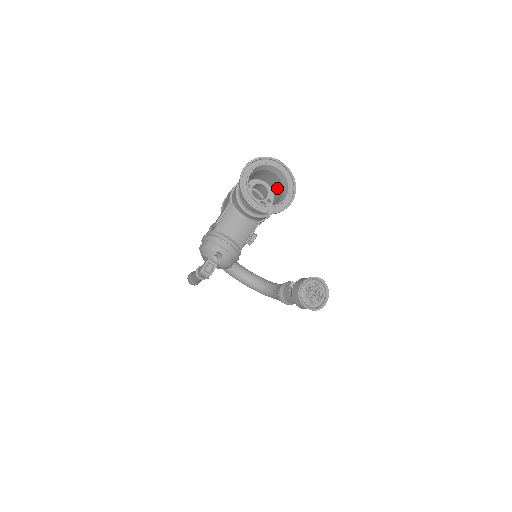
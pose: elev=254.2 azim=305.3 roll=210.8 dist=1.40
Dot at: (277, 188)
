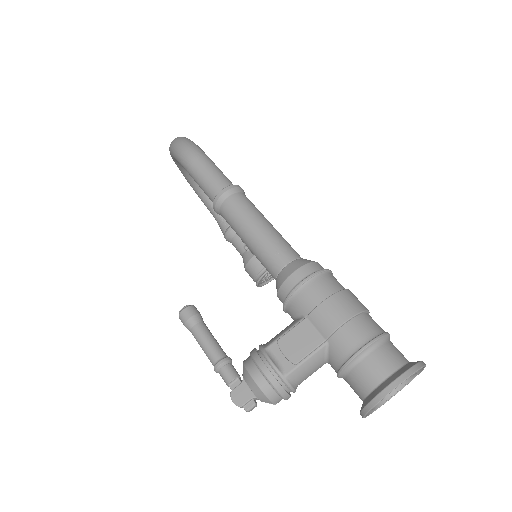
Dot at: occluded
